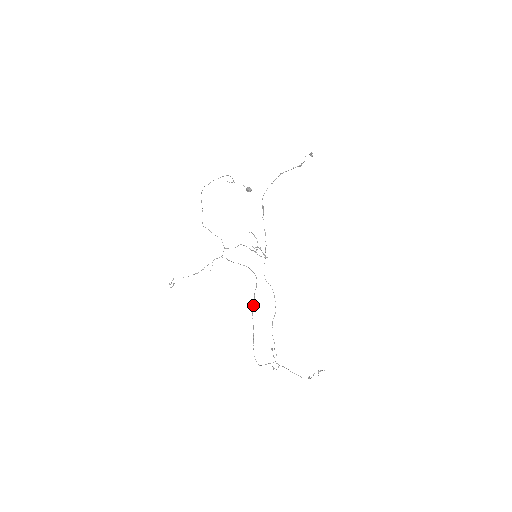
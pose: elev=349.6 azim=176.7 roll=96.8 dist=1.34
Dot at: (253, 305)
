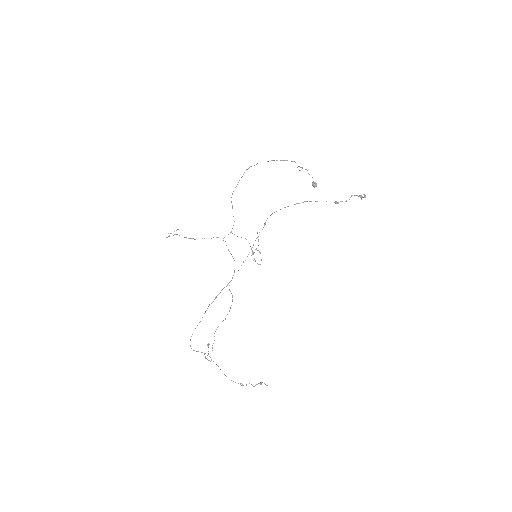
Dot at: (214, 299)
